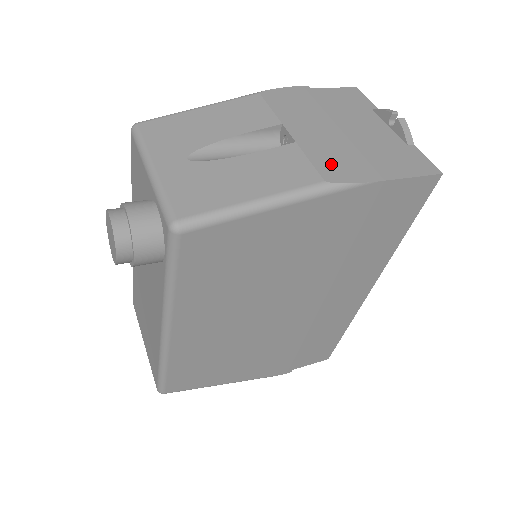
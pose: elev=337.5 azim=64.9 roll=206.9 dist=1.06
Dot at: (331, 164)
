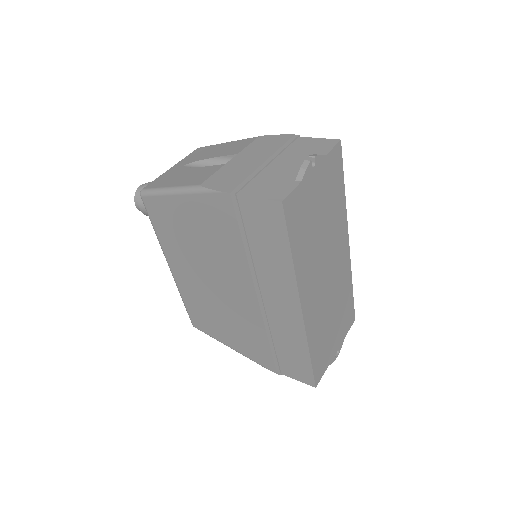
Dot at: (220, 178)
